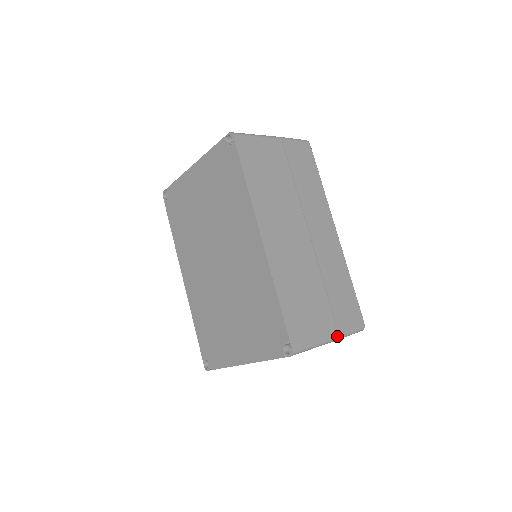
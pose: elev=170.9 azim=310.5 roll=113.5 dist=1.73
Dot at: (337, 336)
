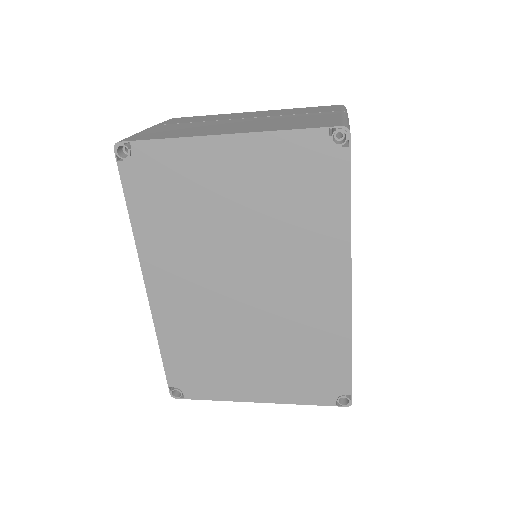
Dot at: occluded
